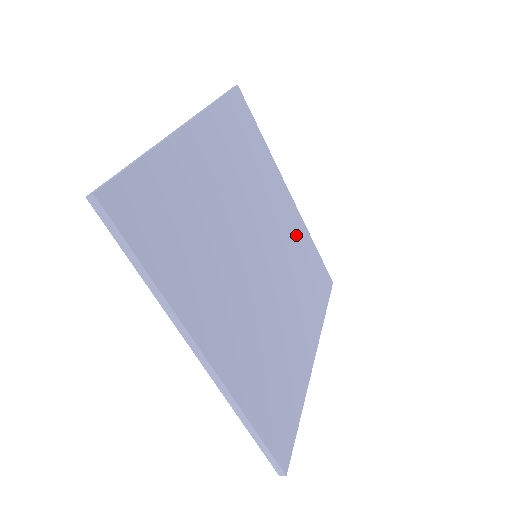
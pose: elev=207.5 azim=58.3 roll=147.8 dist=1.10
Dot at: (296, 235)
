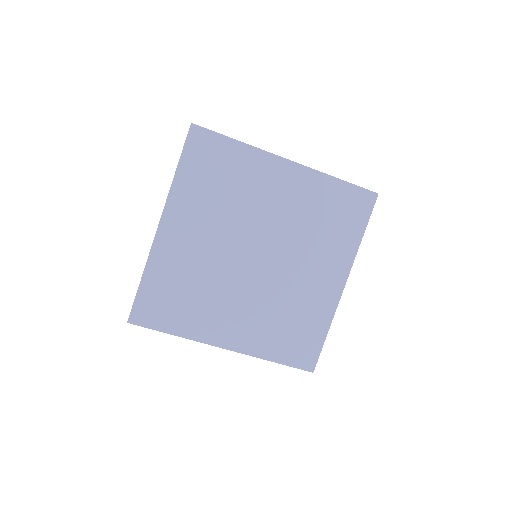
Dot at: (305, 196)
